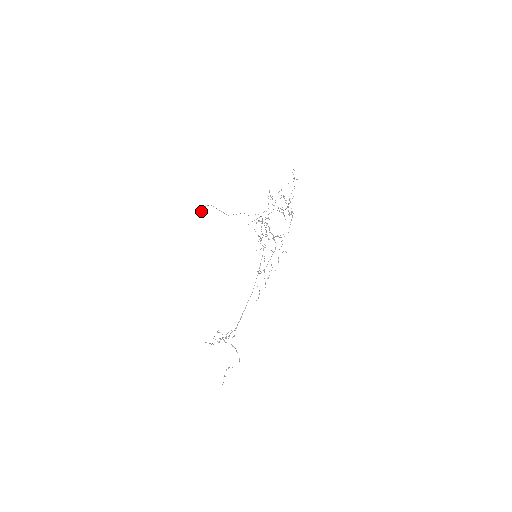
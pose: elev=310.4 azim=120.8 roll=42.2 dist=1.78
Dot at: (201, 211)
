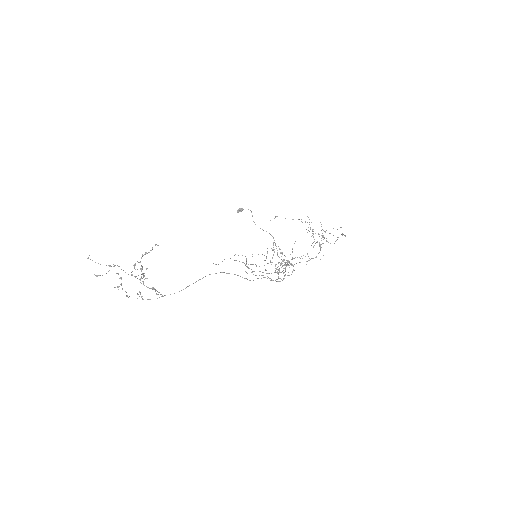
Dot at: (239, 209)
